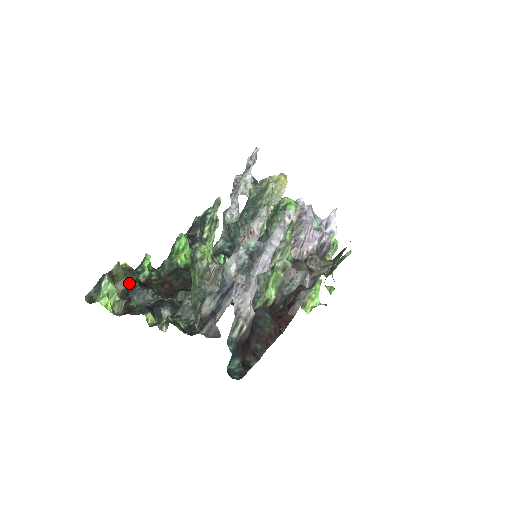
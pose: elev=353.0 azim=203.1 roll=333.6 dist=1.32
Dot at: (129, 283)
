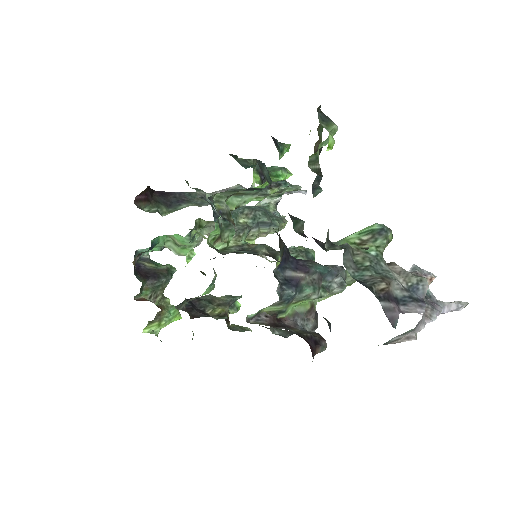
Dot at: occluded
